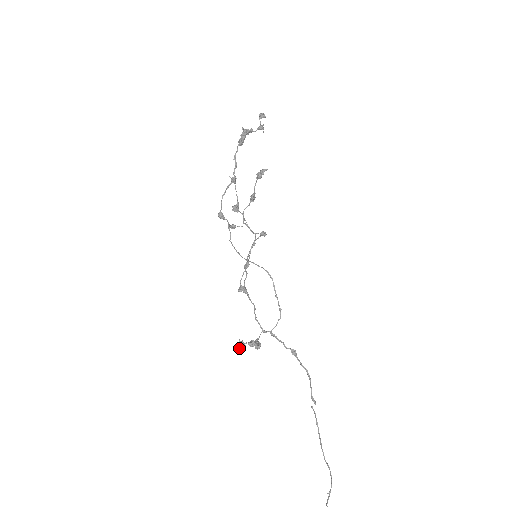
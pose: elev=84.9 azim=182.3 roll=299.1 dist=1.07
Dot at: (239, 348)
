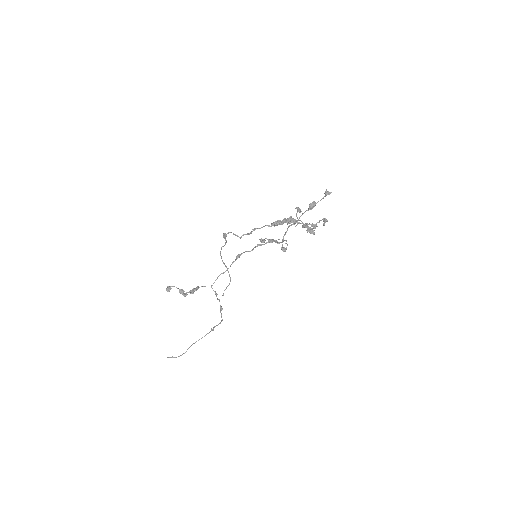
Dot at: (167, 288)
